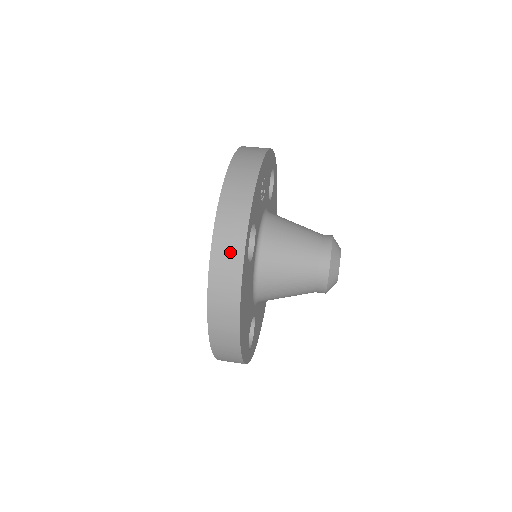
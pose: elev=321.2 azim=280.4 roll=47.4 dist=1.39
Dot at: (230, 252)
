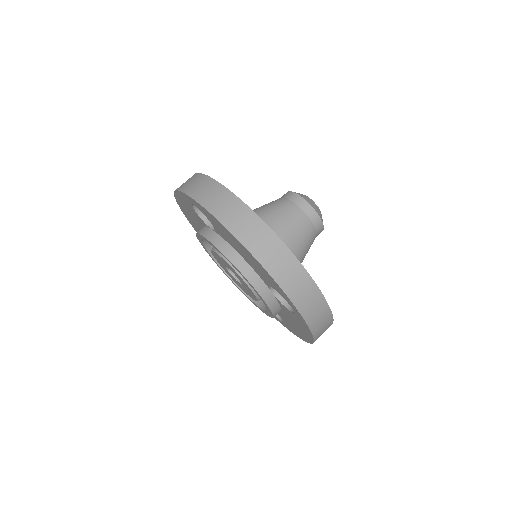
Dot at: (319, 311)
